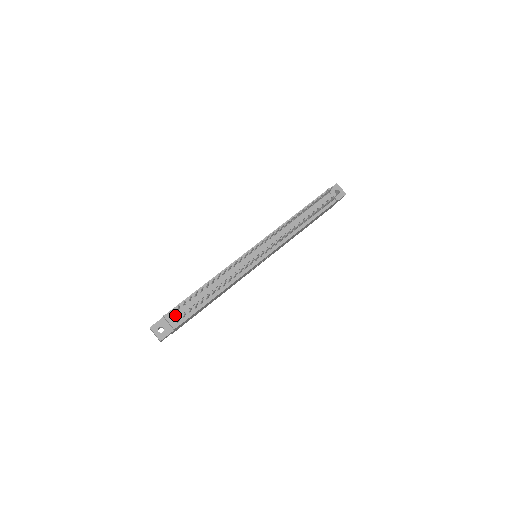
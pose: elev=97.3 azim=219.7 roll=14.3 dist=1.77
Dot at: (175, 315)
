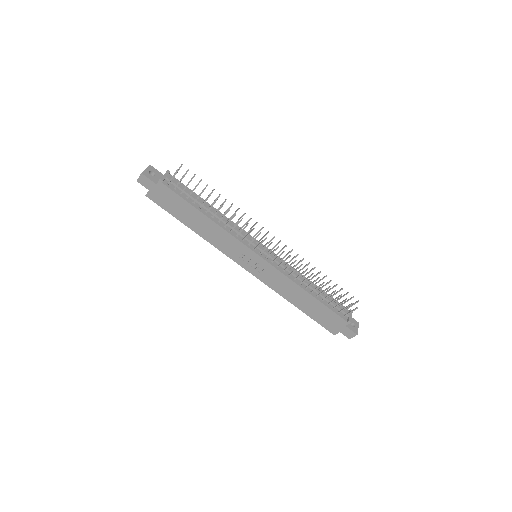
Dot at: (173, 179)
